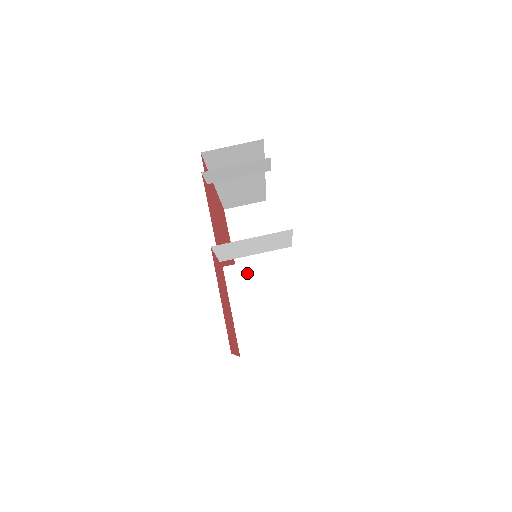
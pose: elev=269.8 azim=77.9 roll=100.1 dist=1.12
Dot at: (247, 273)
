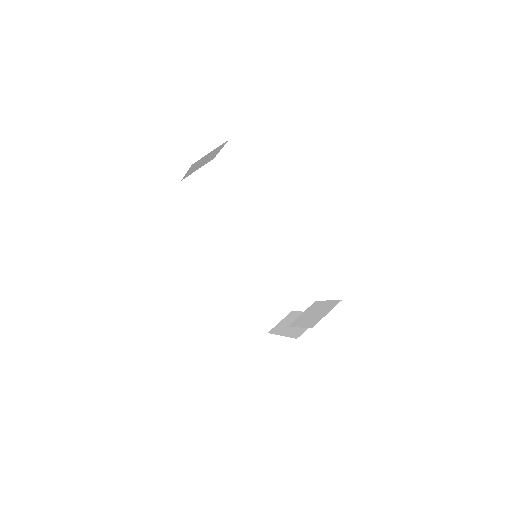
Dot at: occluded
